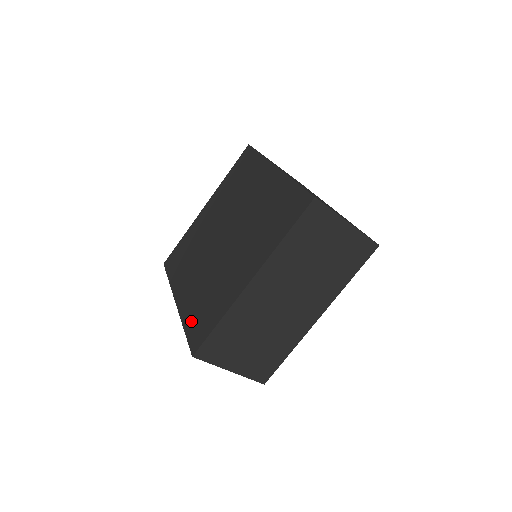
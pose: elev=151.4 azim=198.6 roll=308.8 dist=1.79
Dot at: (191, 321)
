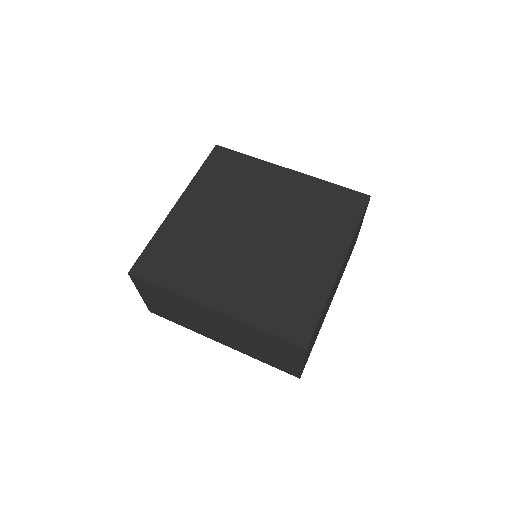
Dot at: (270, 319)
